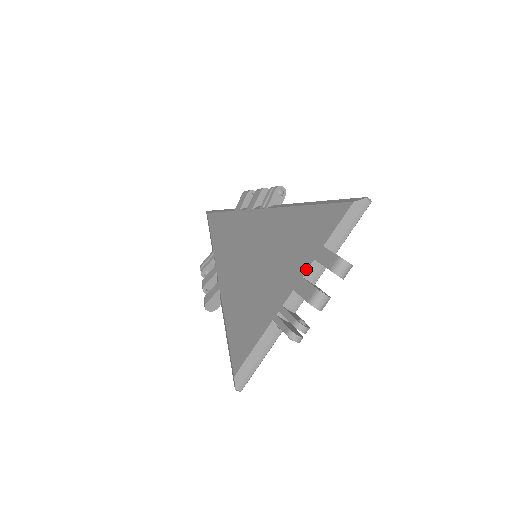
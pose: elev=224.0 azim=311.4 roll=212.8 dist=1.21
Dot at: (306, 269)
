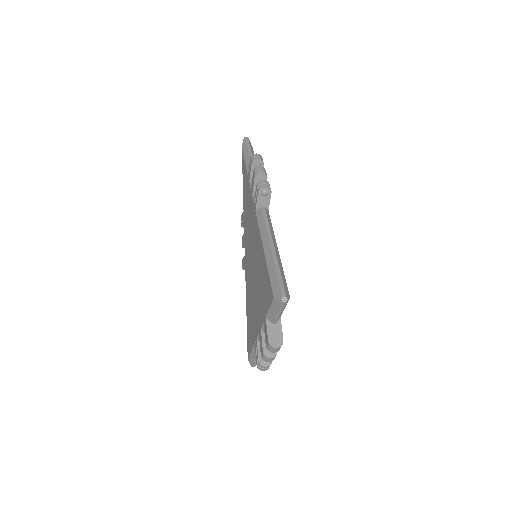
Dot at: (261, 325)
